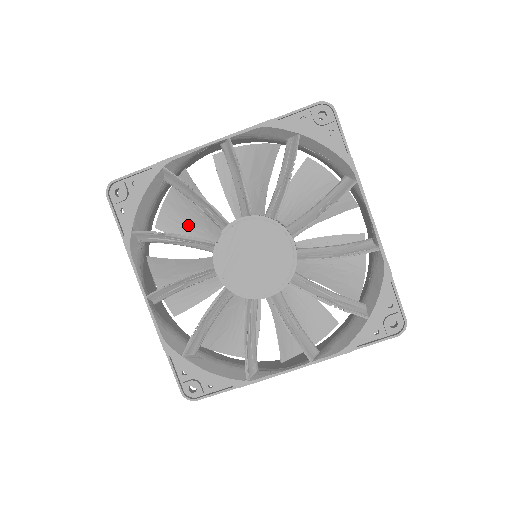
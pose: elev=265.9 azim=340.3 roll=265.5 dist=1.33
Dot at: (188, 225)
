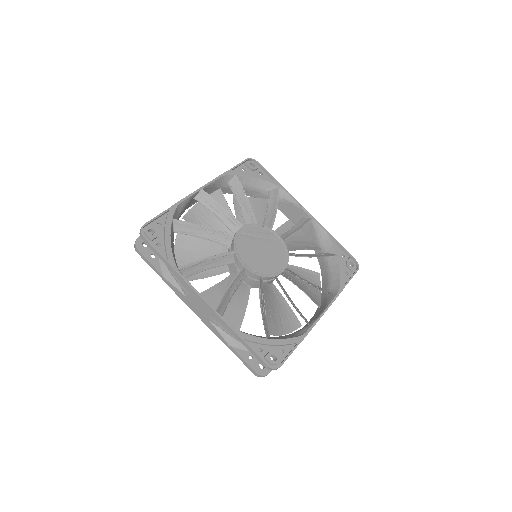
Dot at: occluded
